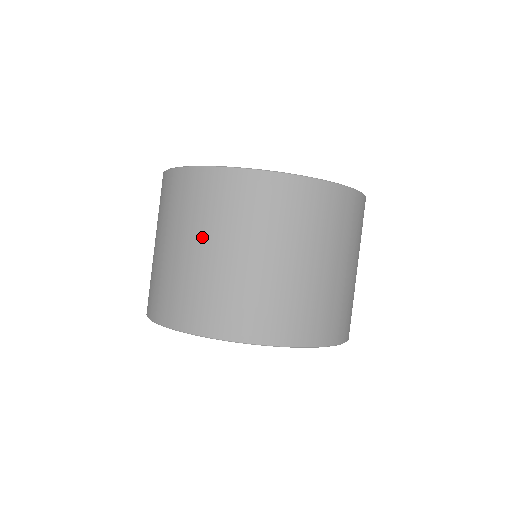
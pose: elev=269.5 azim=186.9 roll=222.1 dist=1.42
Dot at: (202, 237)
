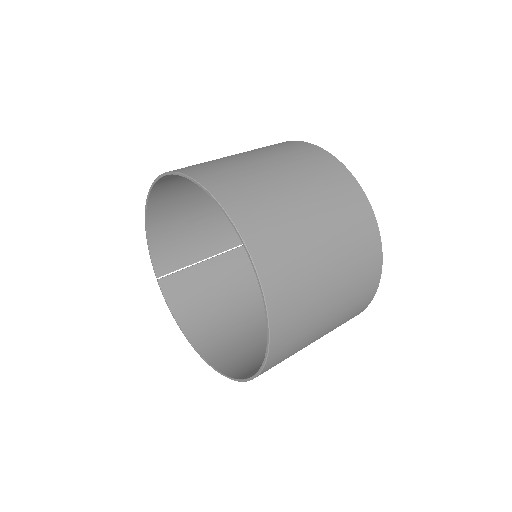
Dot at: (252, 152)
